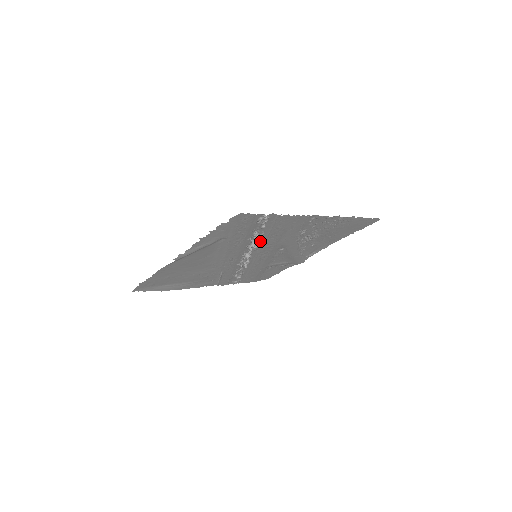
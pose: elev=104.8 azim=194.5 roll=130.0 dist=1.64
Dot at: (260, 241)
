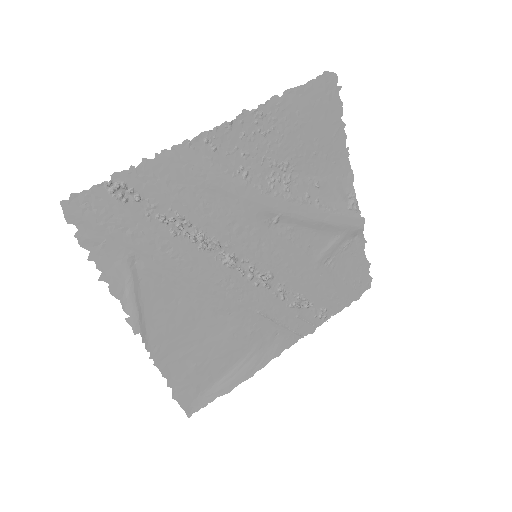
Dot at: (204, 229)
